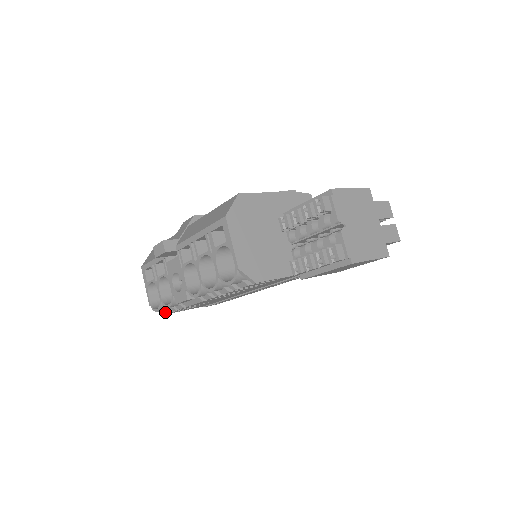
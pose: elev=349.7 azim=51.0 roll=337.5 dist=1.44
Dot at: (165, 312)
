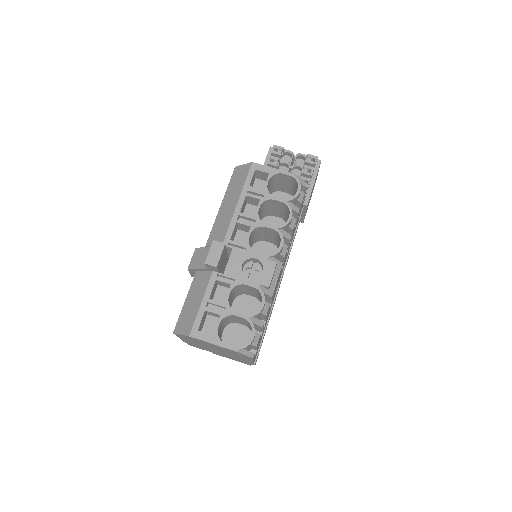
Dot at: (254, 346)
